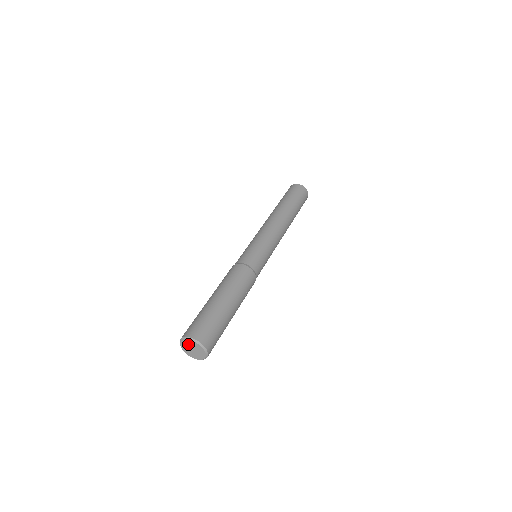
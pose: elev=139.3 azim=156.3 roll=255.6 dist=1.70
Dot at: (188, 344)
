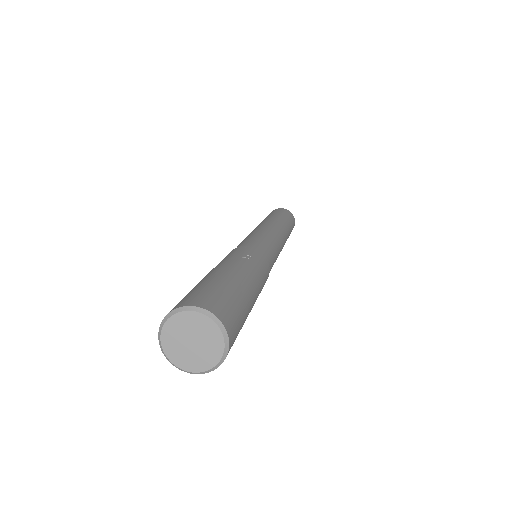
Dot at: (174, 340)
